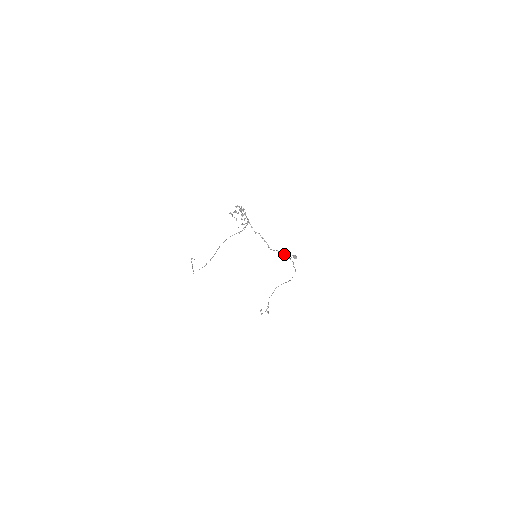
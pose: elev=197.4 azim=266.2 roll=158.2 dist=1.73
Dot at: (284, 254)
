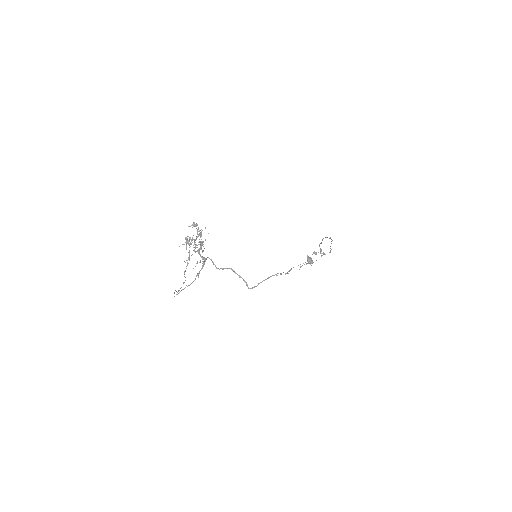
Dot at: occluded
